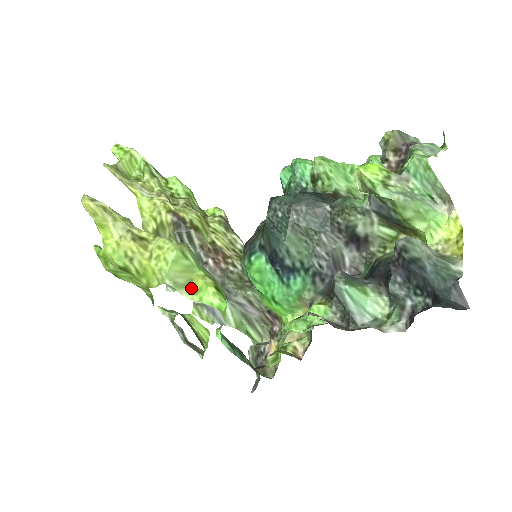
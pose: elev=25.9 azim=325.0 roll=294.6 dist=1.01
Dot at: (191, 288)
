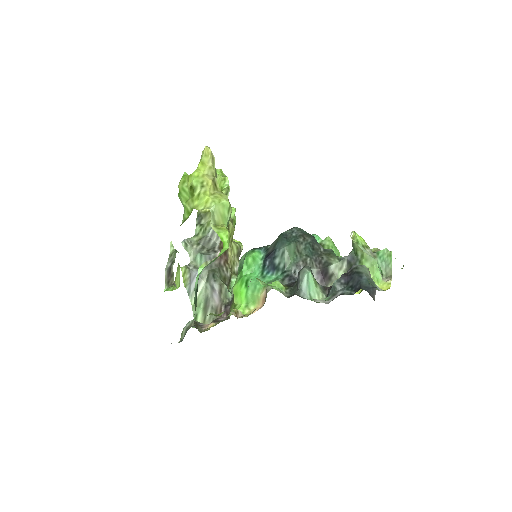
Dot at: (217, 225)
